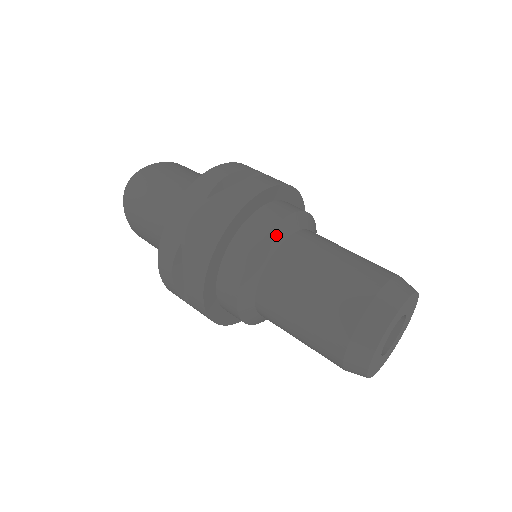
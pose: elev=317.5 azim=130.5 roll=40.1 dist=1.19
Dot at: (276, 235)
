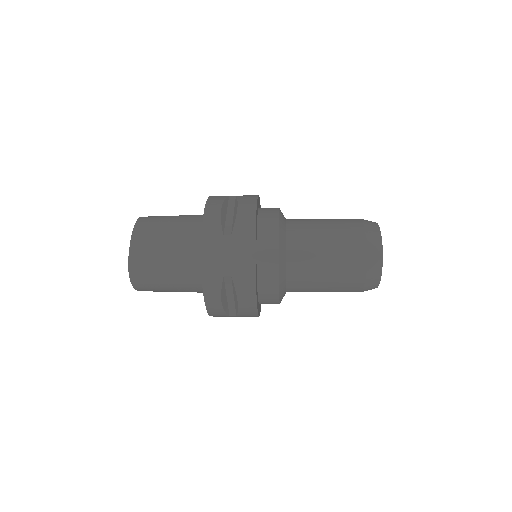
Dot at: occluded
